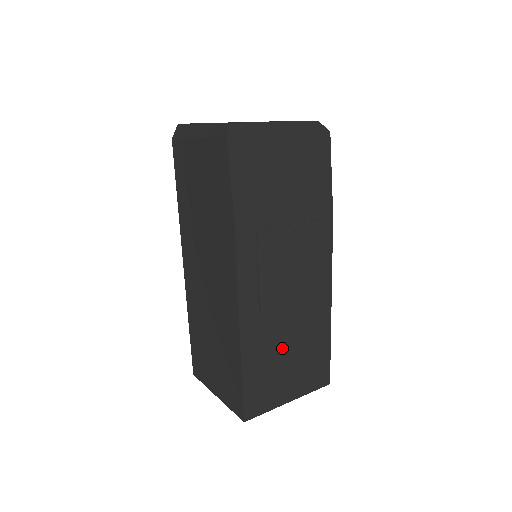
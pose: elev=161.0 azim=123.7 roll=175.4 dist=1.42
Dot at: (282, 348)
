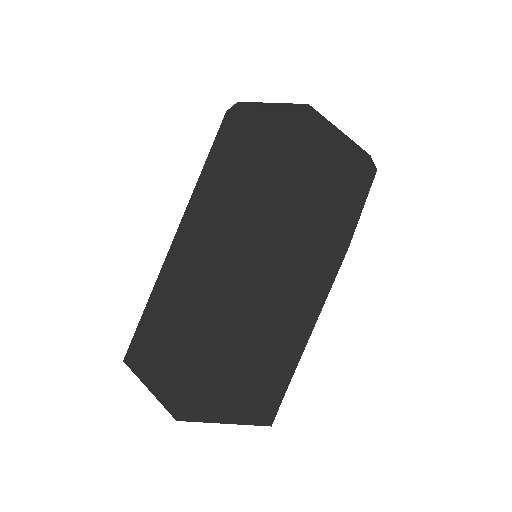
Dot at: (250, 355)
